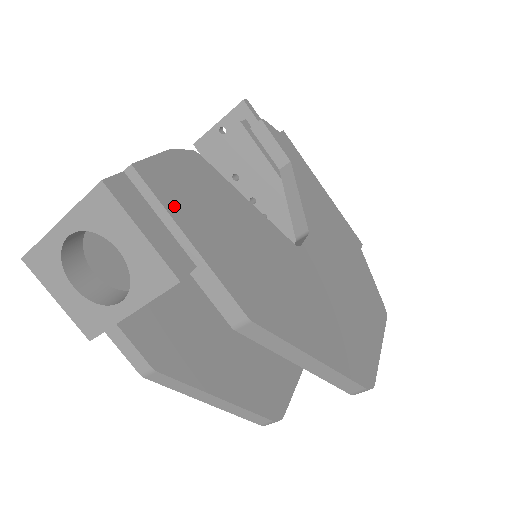
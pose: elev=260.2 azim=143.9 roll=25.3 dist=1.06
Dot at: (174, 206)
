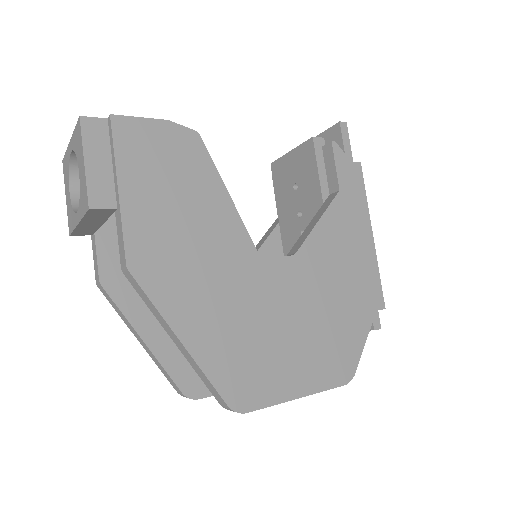
Dot at: (126, 158)
